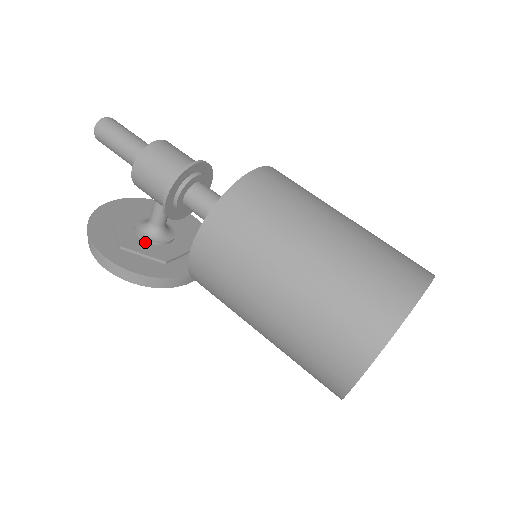
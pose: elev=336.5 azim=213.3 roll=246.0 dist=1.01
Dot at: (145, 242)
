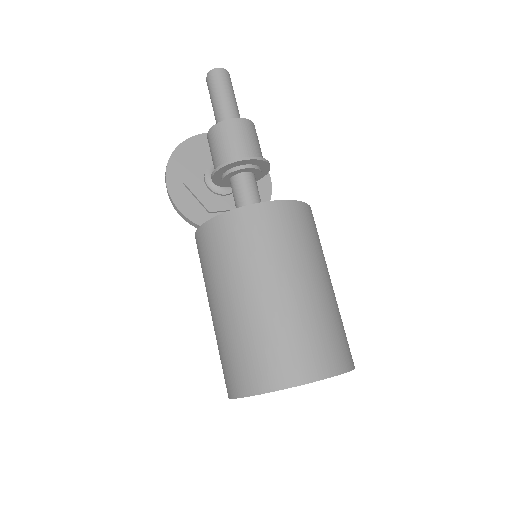
Dot at: (206, 186)
